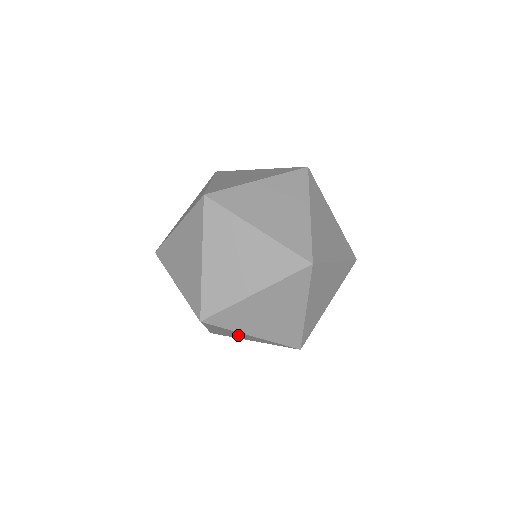
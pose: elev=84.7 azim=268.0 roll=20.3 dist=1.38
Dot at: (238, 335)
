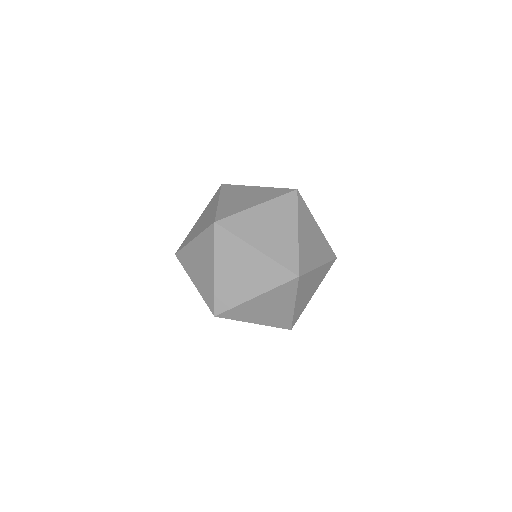
Dot at: occluded
